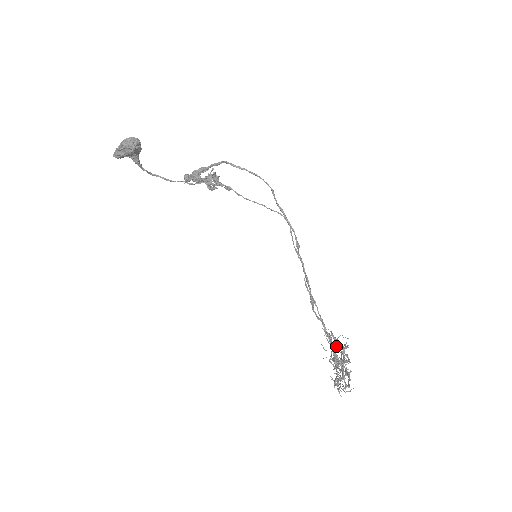
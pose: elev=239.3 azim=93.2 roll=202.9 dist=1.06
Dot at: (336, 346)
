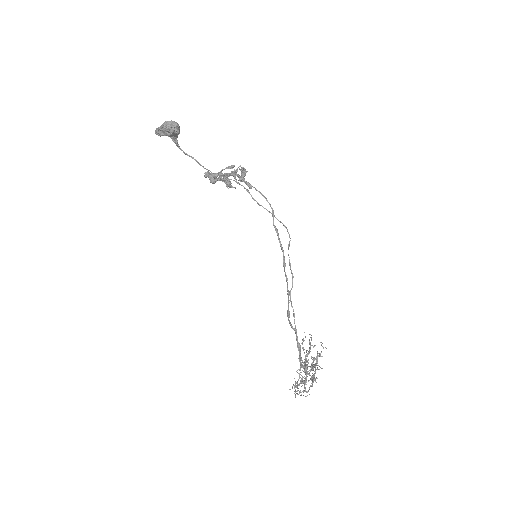
Dot at: (309, 353)
